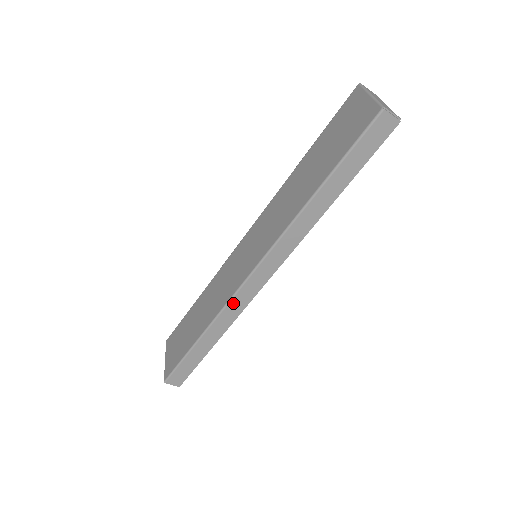
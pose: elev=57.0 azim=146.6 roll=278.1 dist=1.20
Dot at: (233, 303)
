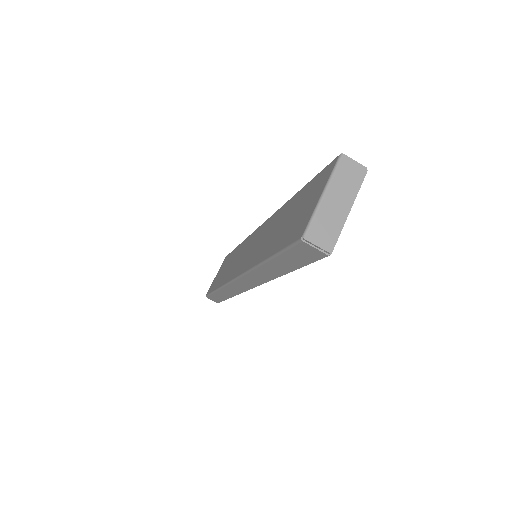
Dot at: (230, 287)
